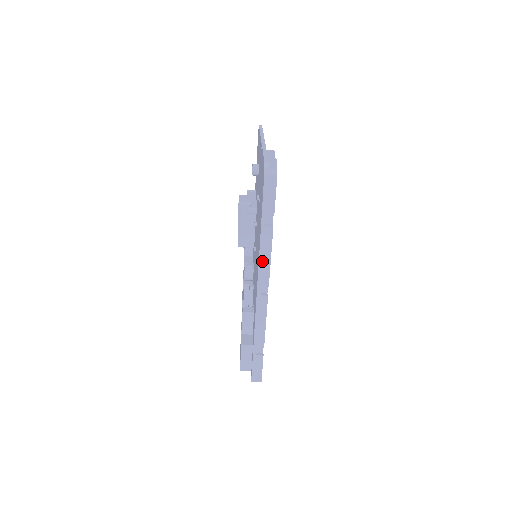
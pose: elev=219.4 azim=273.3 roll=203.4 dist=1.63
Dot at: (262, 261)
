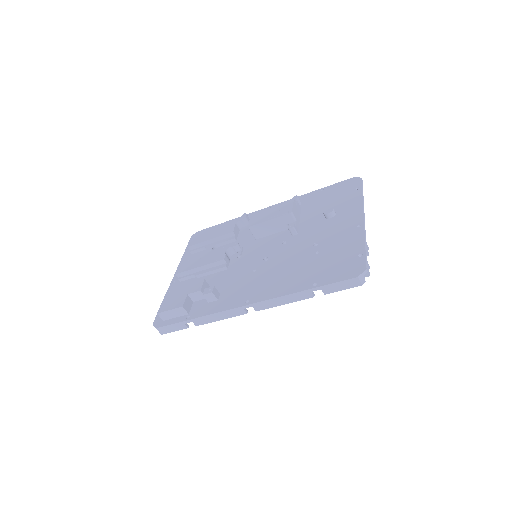
Dot at: (277, 300)
